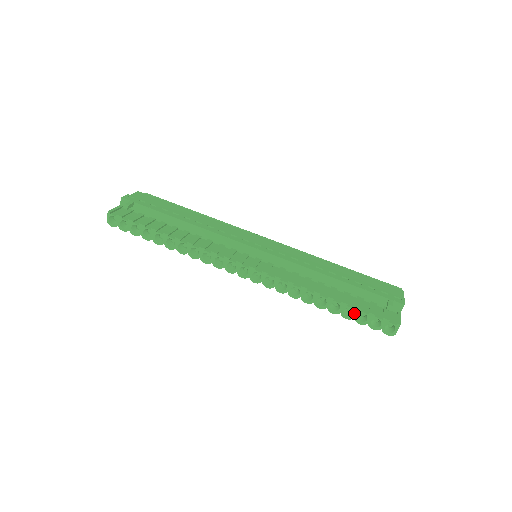
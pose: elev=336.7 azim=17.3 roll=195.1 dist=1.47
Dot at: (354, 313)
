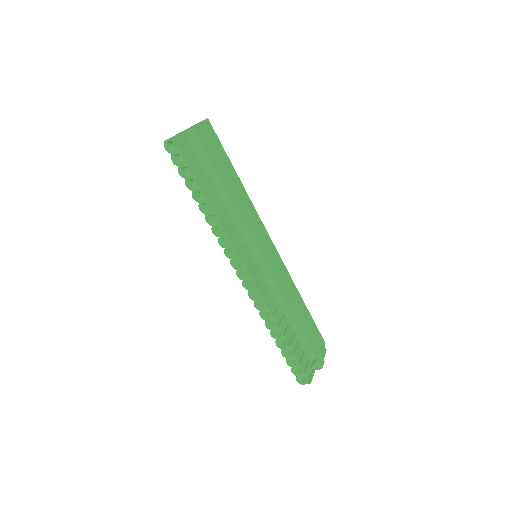
Dot at: (290, 356)
